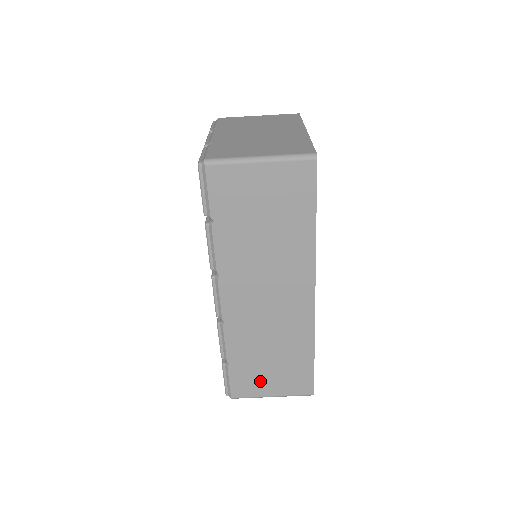
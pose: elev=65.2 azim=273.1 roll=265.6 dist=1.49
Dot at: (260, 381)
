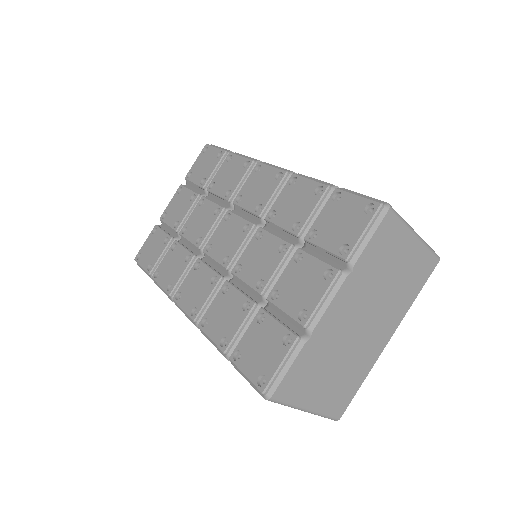
Dot at: occluded
